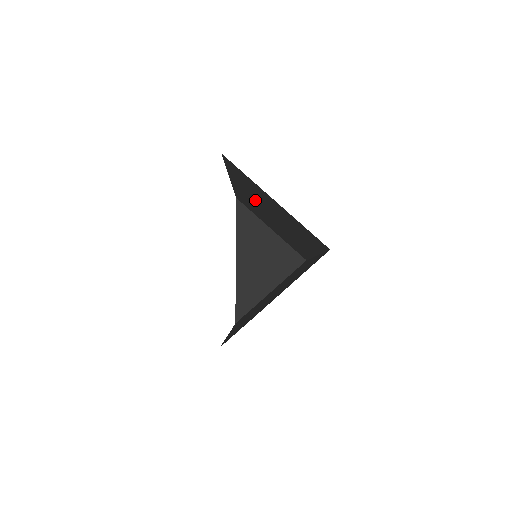
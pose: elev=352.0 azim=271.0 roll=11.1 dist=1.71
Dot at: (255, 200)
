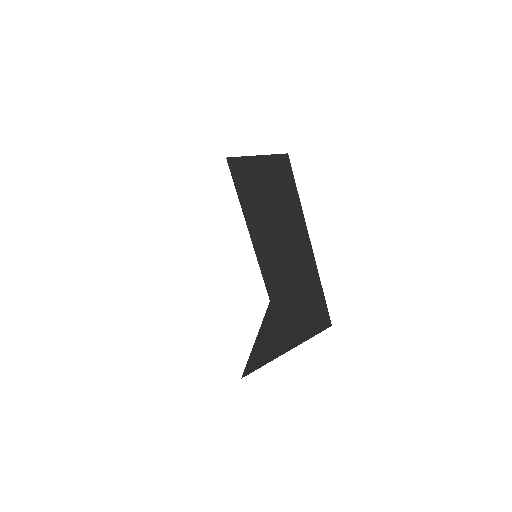
Dot at: (262, 226)
